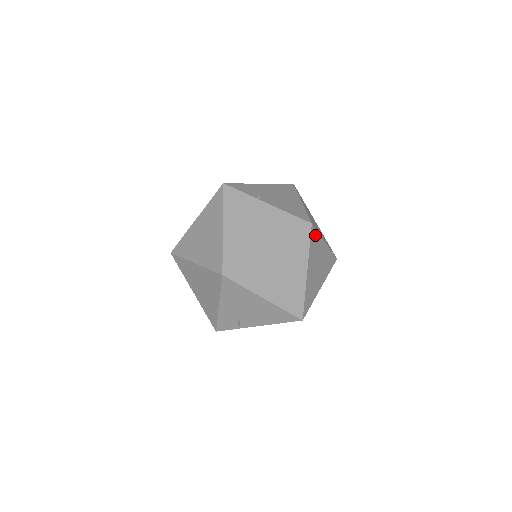
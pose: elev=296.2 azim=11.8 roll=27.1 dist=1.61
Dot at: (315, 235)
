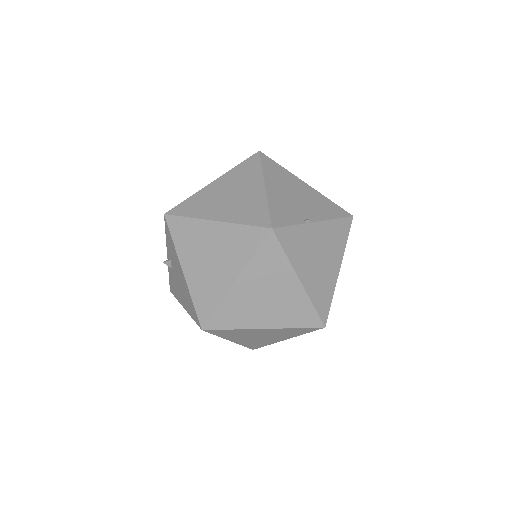
Dot at: occluded
